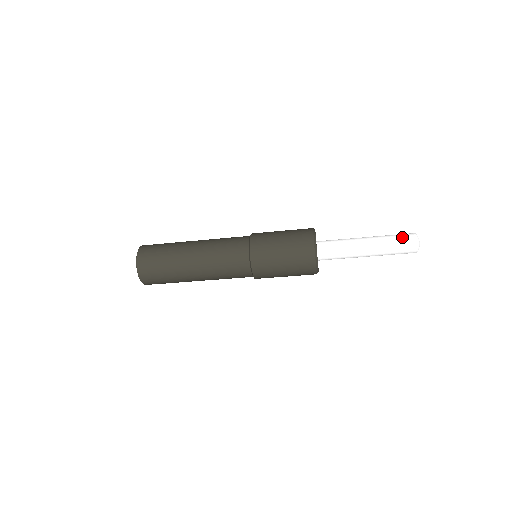
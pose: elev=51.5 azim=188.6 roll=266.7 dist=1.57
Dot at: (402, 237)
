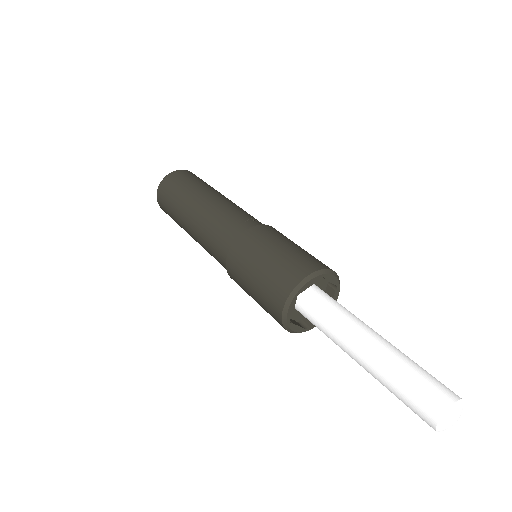
Dot at: (417, 396)
